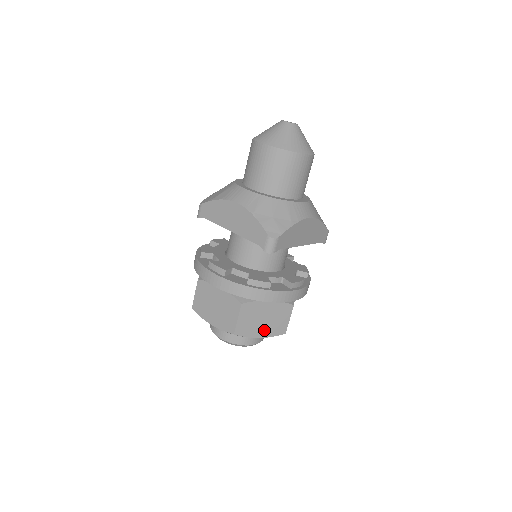
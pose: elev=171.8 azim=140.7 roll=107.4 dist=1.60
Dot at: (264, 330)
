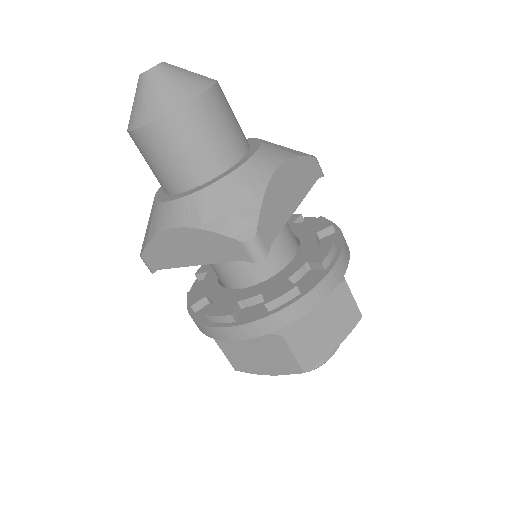
Dot at: (334, 336)
